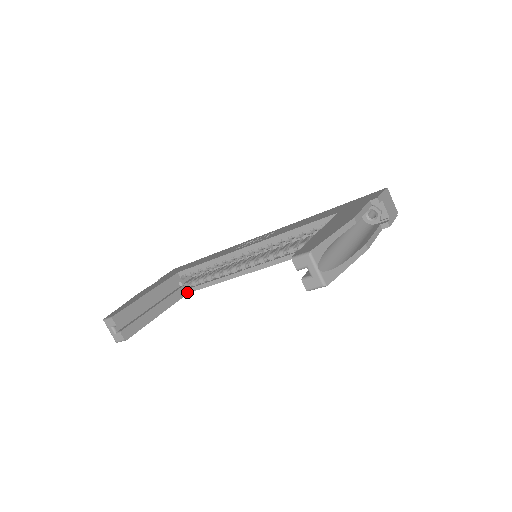
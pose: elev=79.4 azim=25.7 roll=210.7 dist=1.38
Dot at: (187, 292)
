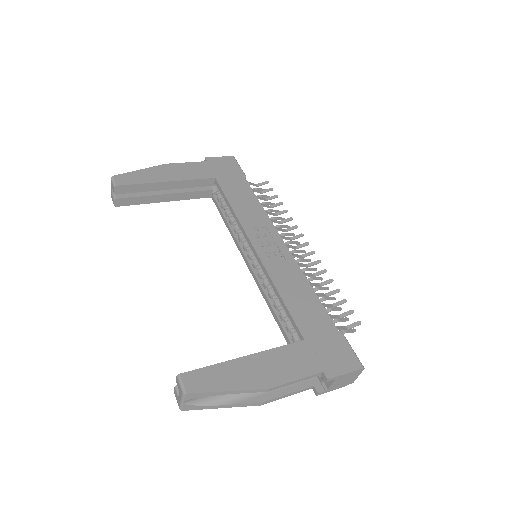
Dot at: (210, 196)
